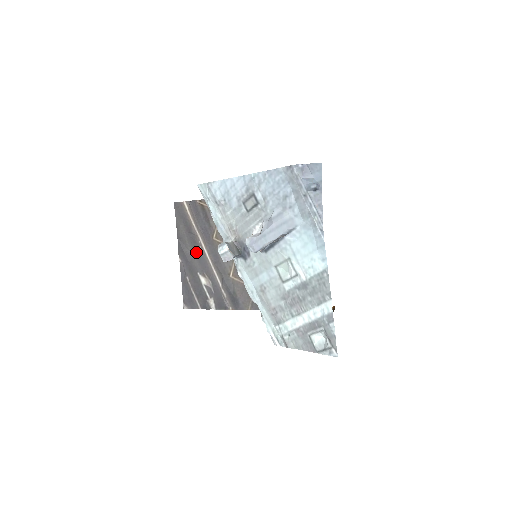
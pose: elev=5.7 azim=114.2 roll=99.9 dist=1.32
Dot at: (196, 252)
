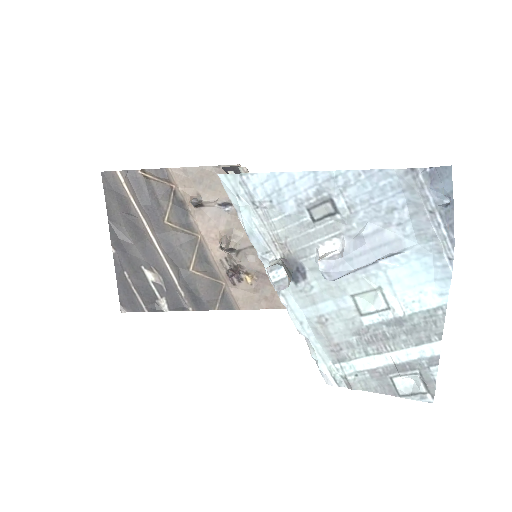
Dot at: (138, 240)
